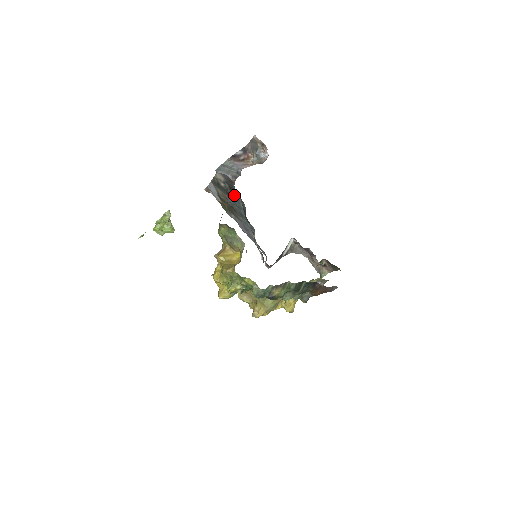
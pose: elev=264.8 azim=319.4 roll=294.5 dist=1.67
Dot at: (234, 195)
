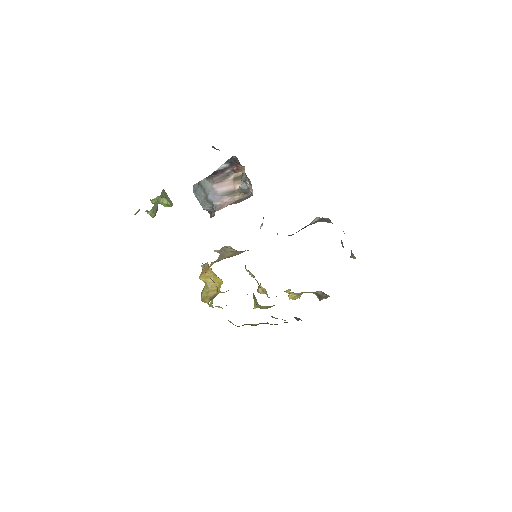
Dot at: occluded
